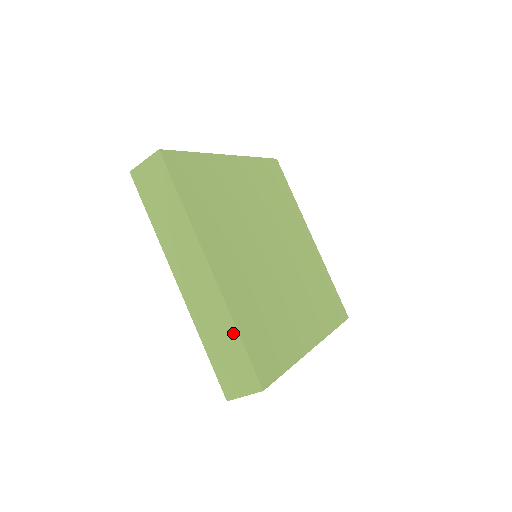
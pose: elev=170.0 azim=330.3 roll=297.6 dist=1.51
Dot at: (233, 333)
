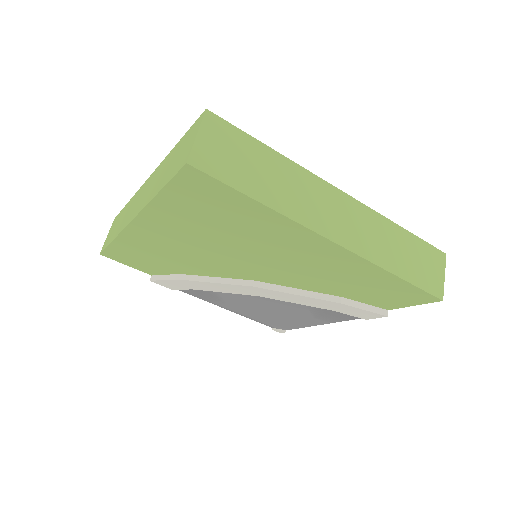
Dot at: (172, 152)
